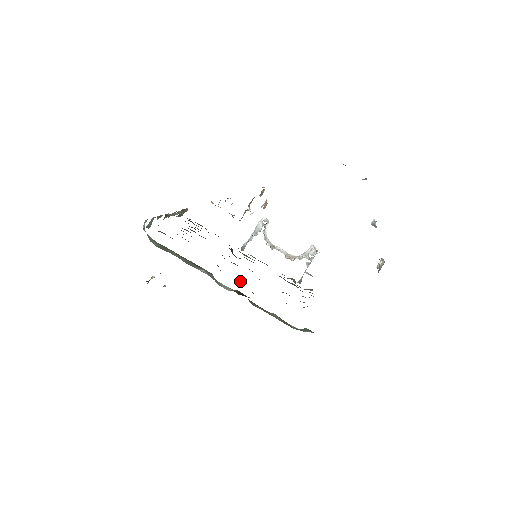
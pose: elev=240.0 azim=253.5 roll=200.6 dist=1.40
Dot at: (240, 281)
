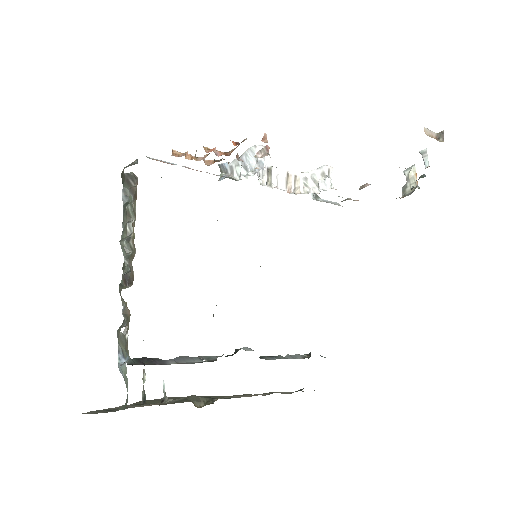
Dot at: occluded
